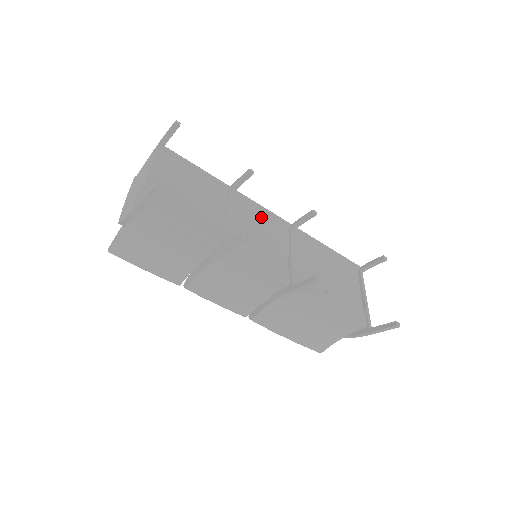
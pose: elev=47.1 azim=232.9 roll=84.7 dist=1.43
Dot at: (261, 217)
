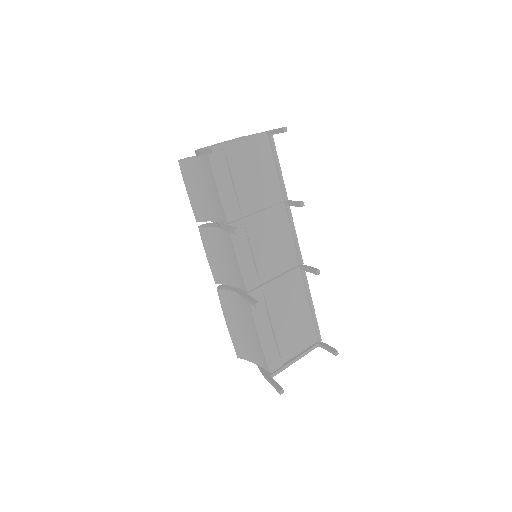
Dot at: (287, 238)
